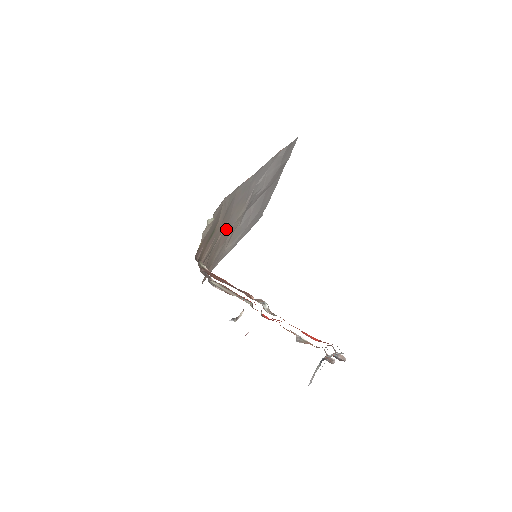
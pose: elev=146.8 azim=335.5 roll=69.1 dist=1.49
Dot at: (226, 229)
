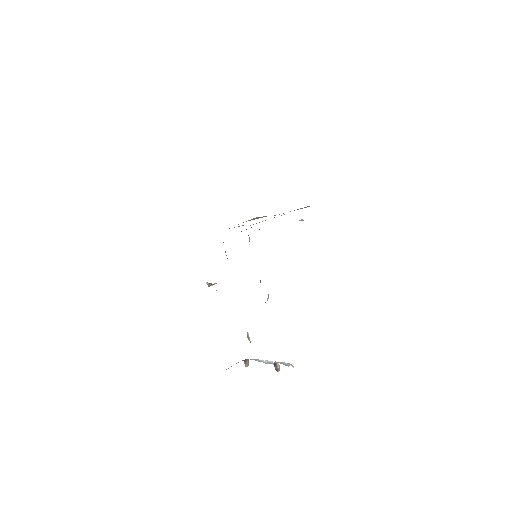
Dot at: occluded
